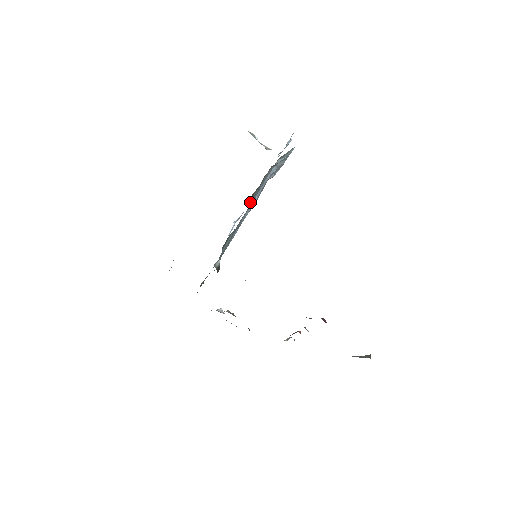
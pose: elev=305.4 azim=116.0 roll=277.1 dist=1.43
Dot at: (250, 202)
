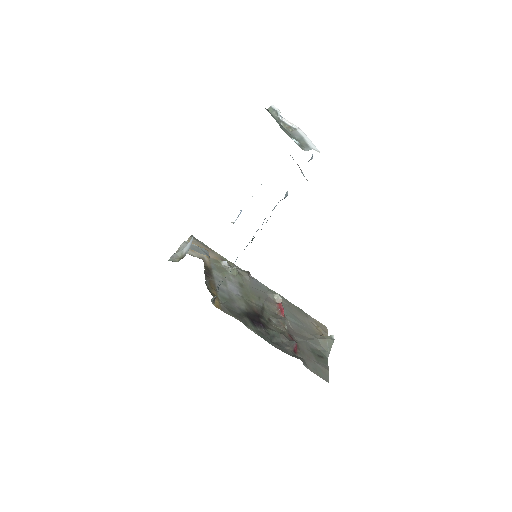
Dot at: occluded
